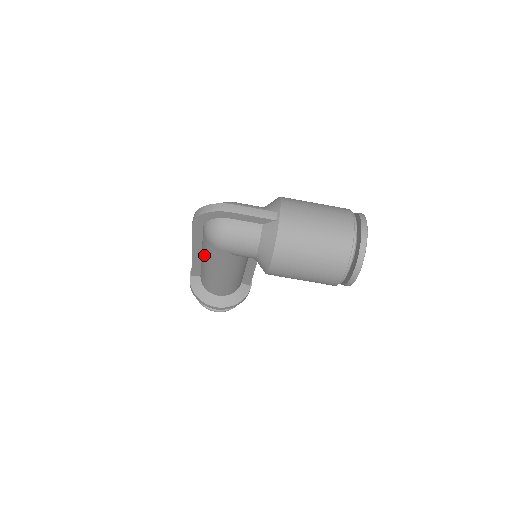
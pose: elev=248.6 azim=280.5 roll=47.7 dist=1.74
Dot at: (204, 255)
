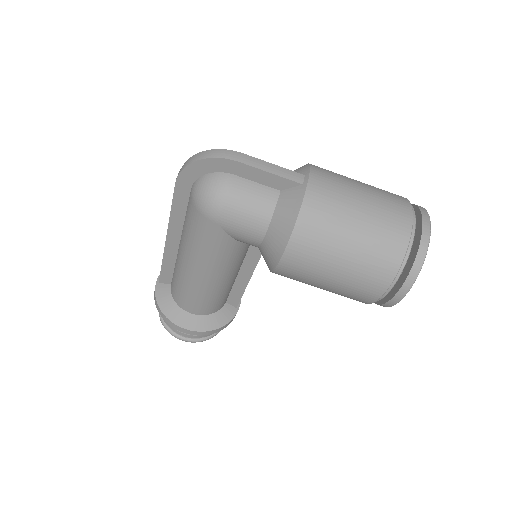
Dot at: (184, 239)
